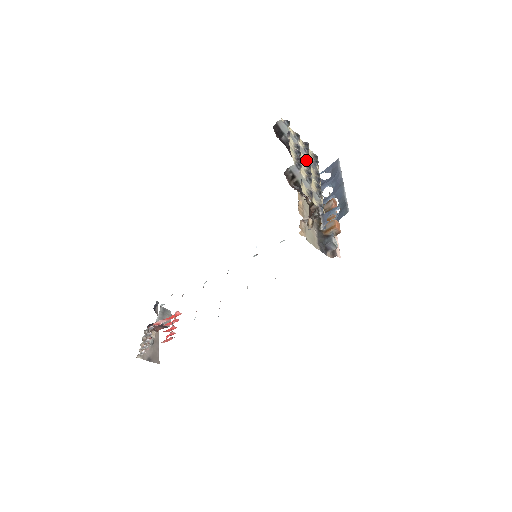
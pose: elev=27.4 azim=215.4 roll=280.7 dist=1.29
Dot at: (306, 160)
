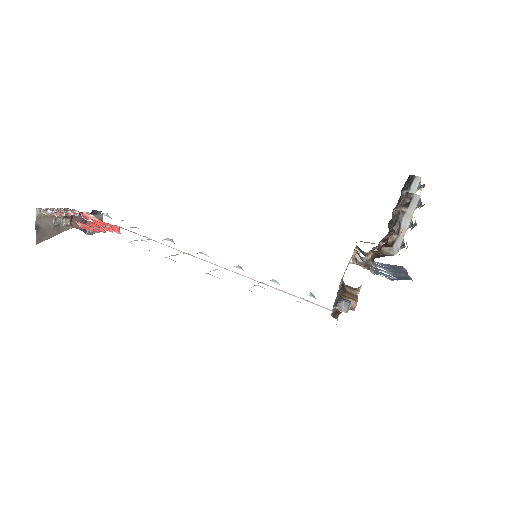
Dot at: occluded
